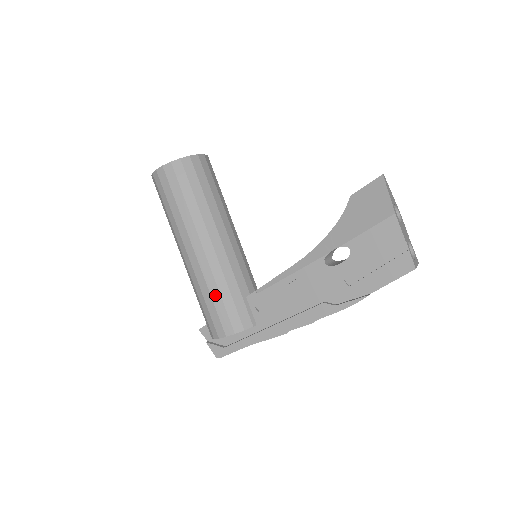
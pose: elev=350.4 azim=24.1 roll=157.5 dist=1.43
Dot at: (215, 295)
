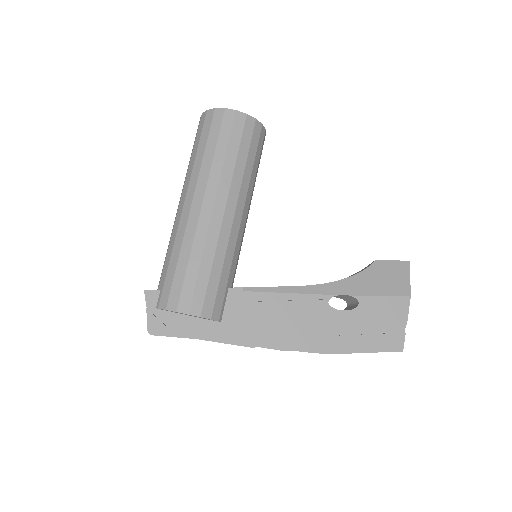
Dot at: (206, 264)
